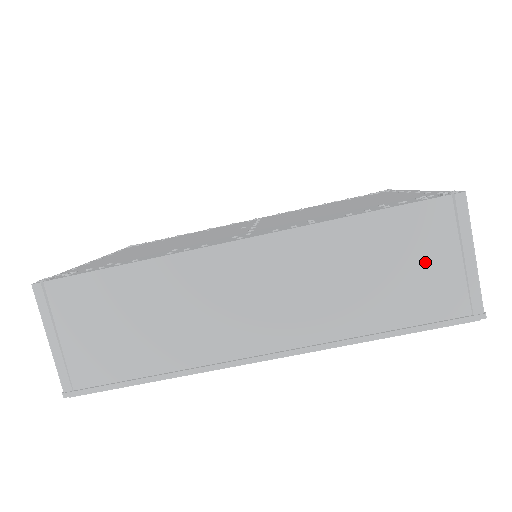
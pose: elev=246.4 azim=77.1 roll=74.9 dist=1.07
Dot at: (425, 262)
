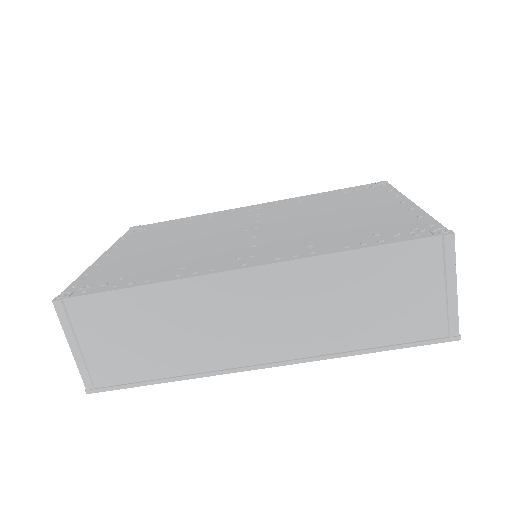
Dot at: (412, 292)
